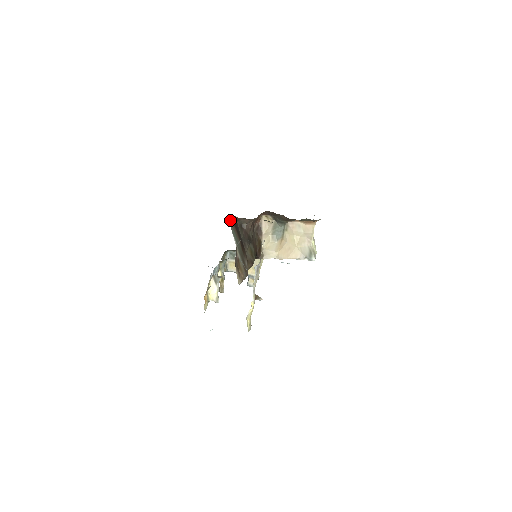
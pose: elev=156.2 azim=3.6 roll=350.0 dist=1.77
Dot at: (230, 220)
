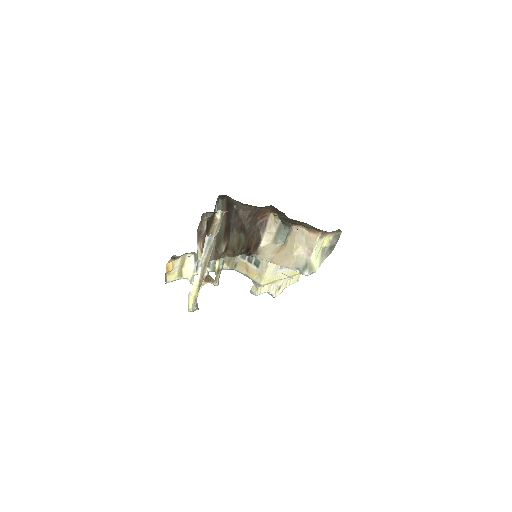
Dot at: (221, 197)
